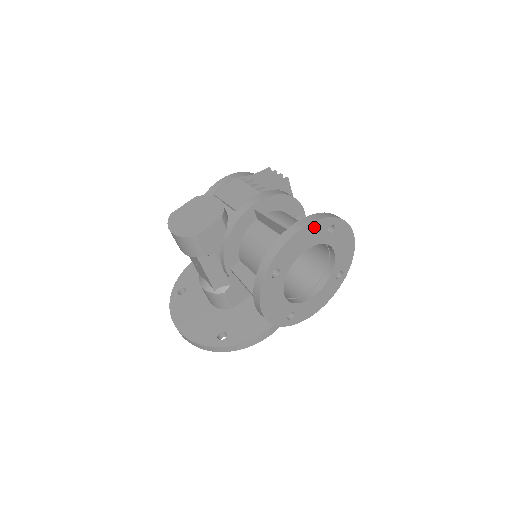
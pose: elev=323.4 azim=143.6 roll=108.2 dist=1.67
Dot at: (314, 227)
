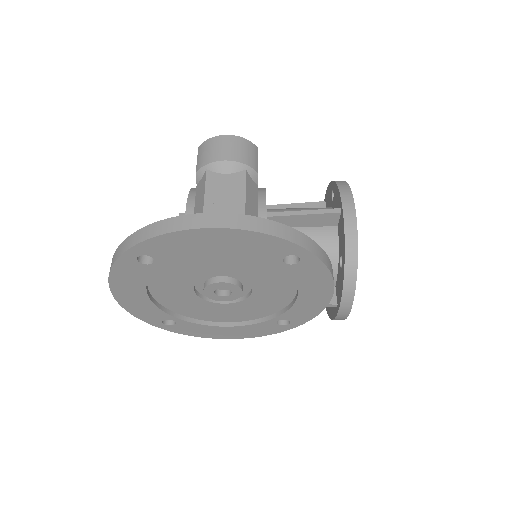
Dot at: occluded
